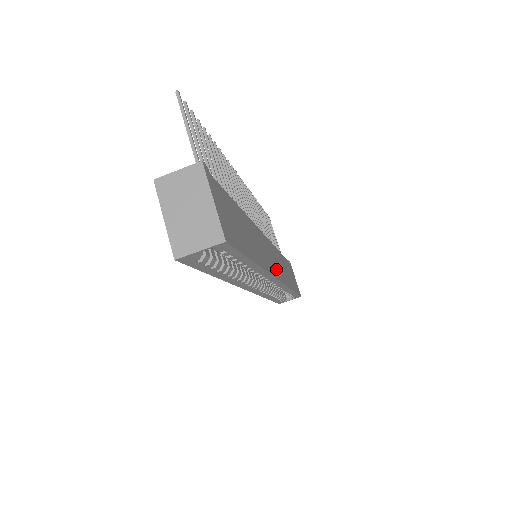
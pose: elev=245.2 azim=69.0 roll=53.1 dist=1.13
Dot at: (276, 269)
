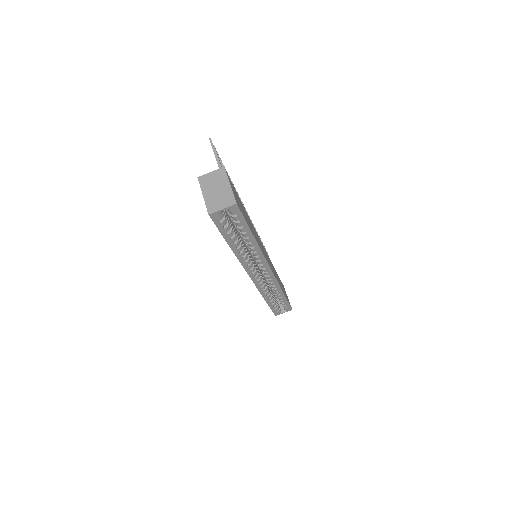
Dot at: occluded
